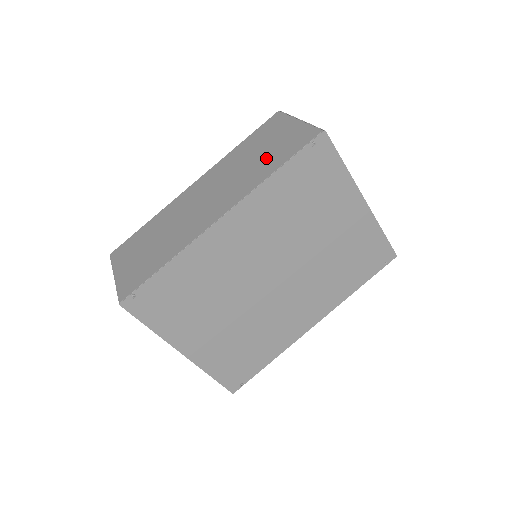
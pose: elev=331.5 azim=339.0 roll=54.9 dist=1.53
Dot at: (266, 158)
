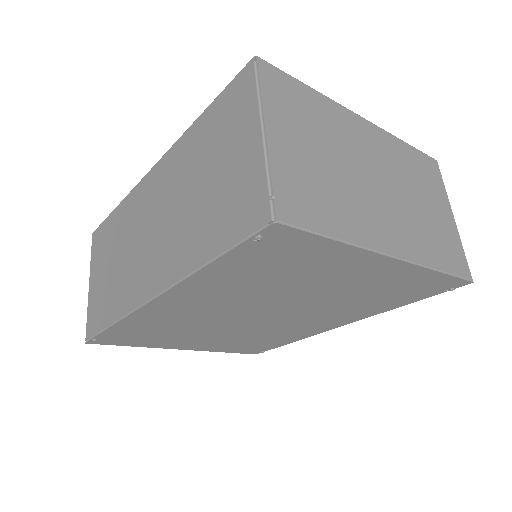
Dot at: (206, 210)
